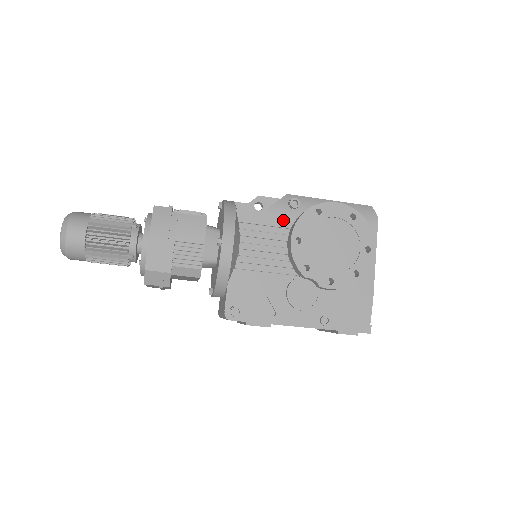
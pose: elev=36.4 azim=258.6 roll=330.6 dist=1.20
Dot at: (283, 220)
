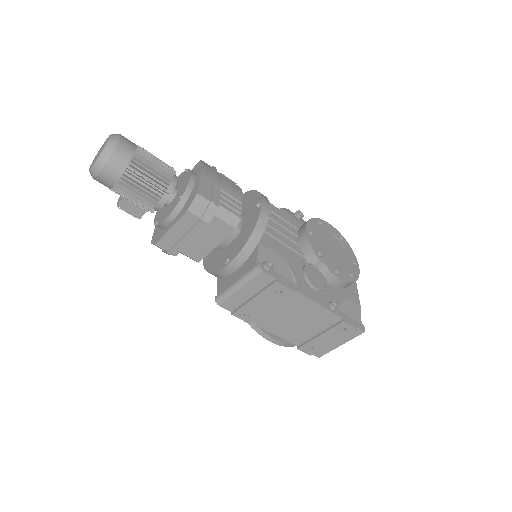
Dot at: (293, 221)
